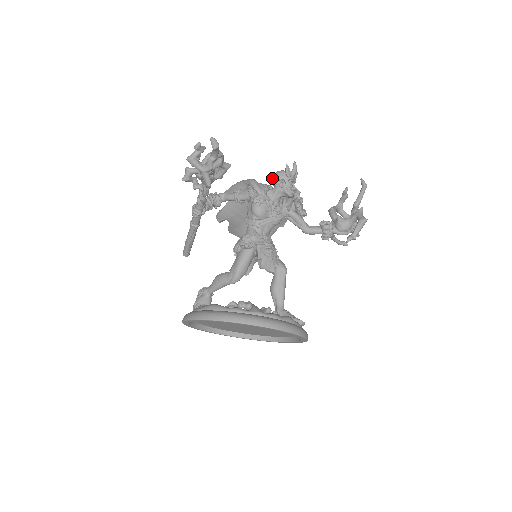
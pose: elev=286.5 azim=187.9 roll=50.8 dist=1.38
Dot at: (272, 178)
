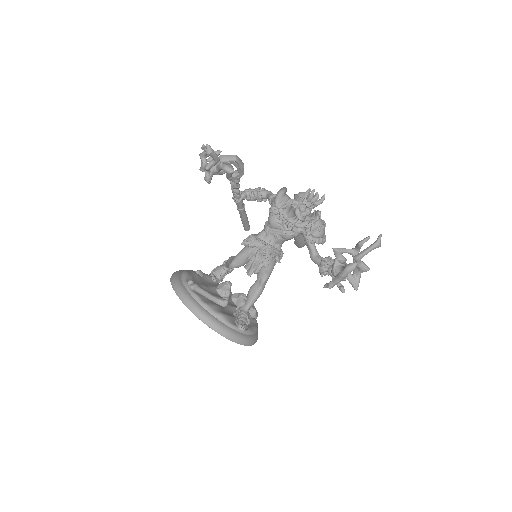
Dot at: (294, 196)
